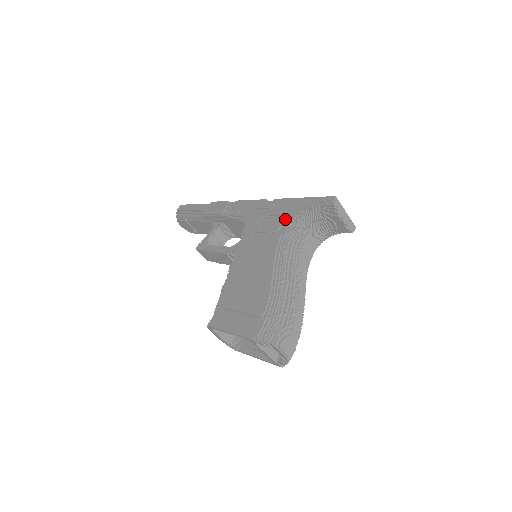
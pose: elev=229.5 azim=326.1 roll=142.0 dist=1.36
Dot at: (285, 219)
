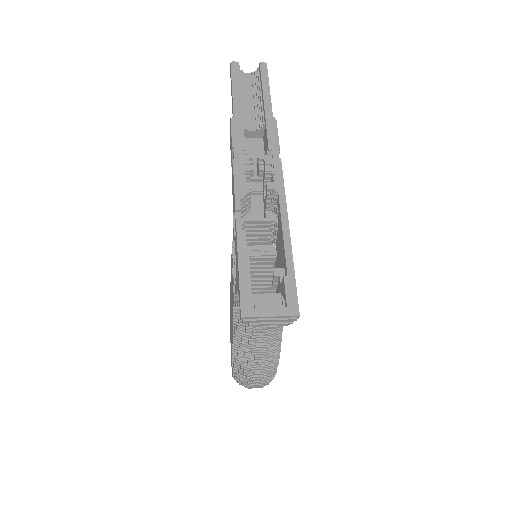
Dot at: occluded
